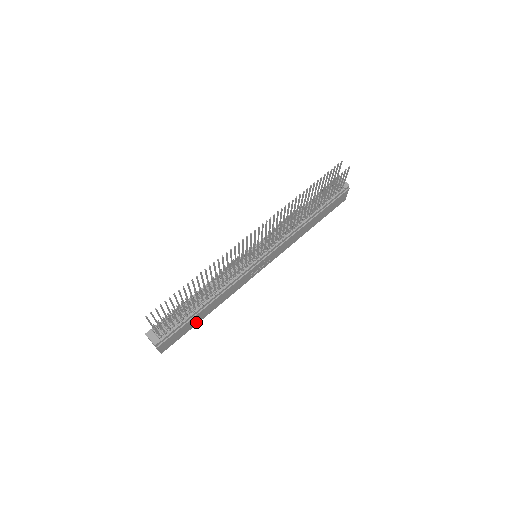
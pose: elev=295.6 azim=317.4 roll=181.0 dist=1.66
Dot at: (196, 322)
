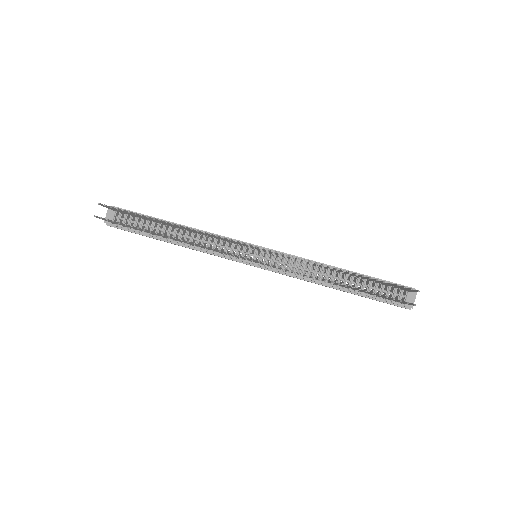
Dot at: occluded
